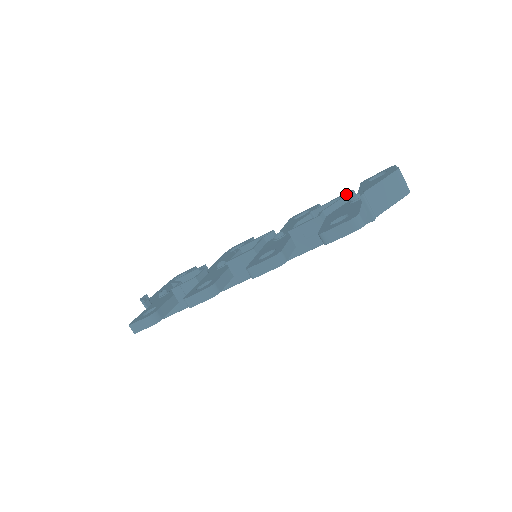
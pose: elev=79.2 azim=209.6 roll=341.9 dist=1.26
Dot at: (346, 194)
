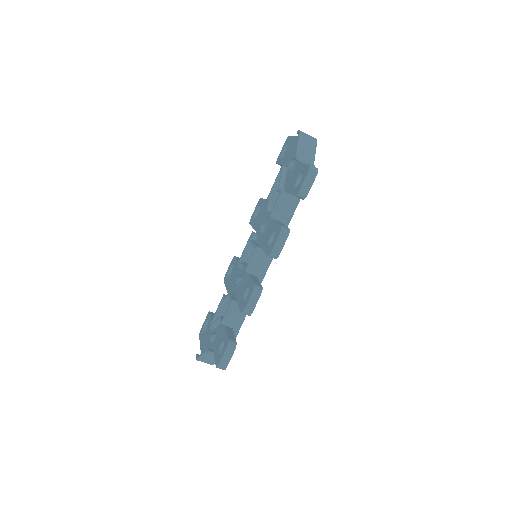
Dot at: (281, 170)
